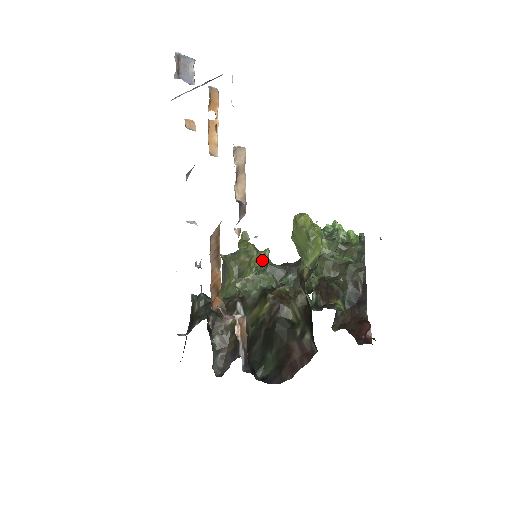
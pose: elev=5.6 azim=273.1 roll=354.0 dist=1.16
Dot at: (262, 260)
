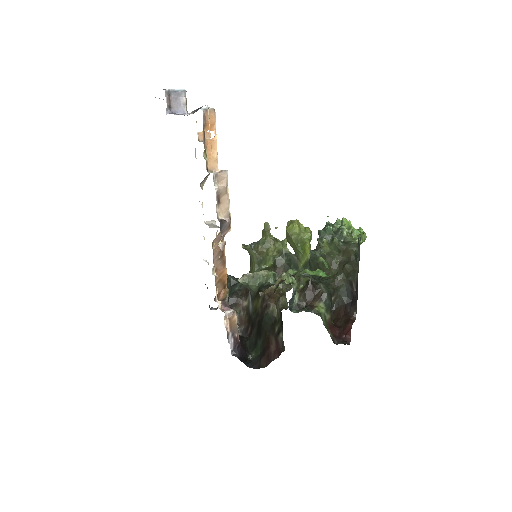
Dot at: (280, 249)
